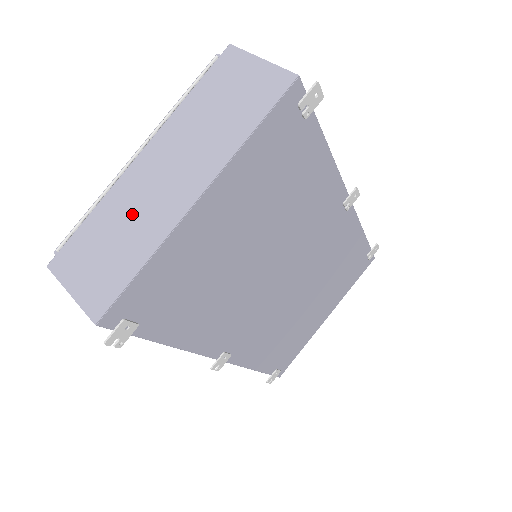
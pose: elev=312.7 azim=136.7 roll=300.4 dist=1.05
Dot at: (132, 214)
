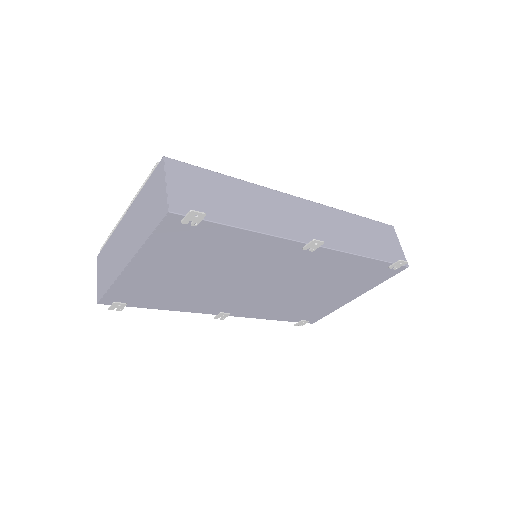
Dot at: (115, 252)
